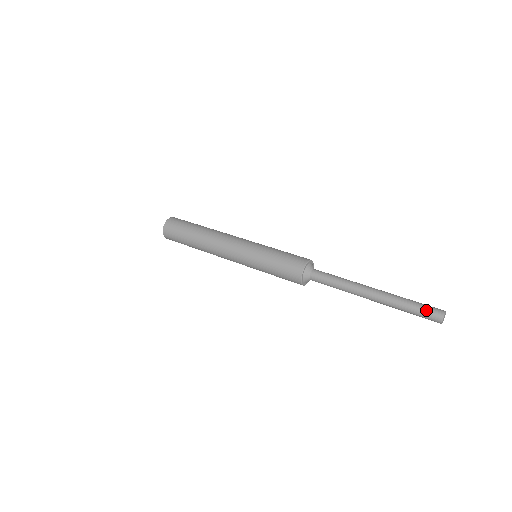
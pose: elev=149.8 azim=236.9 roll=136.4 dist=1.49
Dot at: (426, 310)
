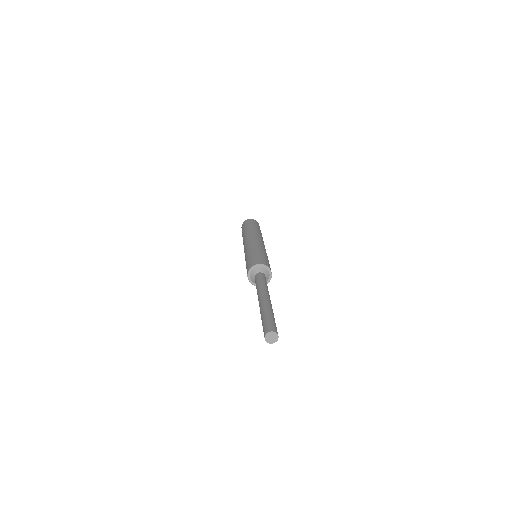
Dot at: (263, 329)
